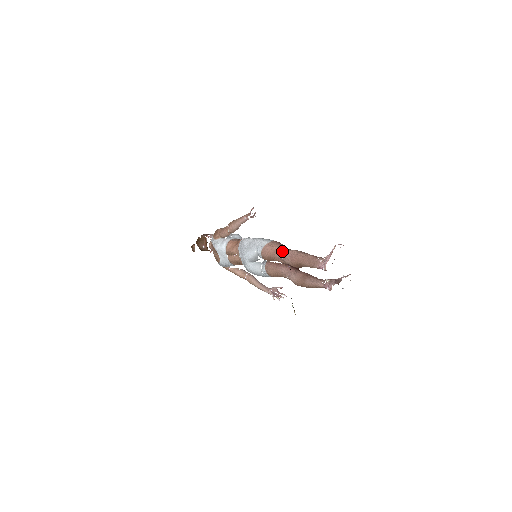
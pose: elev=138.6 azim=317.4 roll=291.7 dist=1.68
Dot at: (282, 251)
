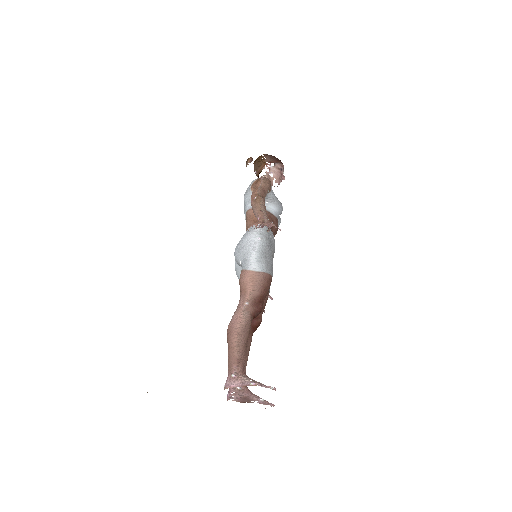
Dot at: (243, 302)
